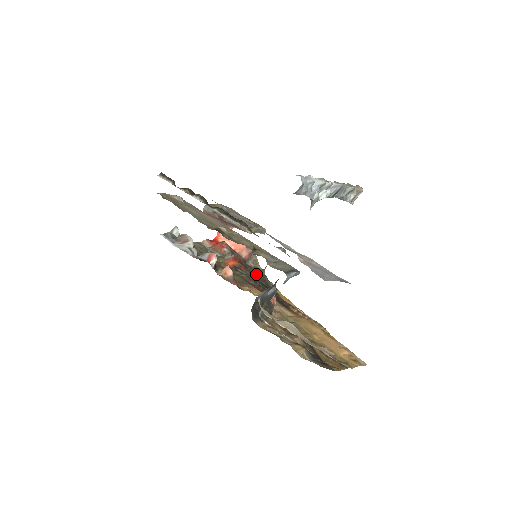
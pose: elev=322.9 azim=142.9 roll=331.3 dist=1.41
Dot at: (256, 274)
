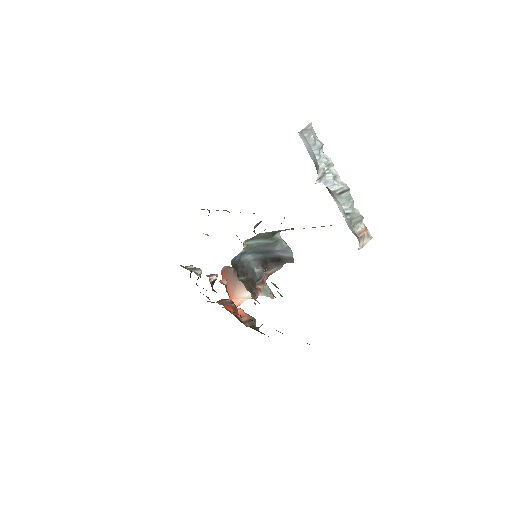
Dot at: occluded
